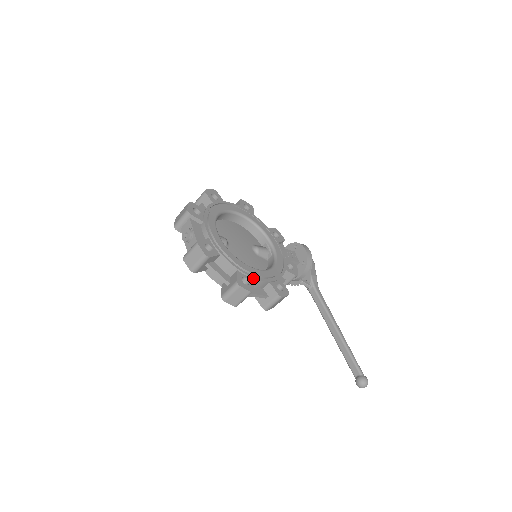
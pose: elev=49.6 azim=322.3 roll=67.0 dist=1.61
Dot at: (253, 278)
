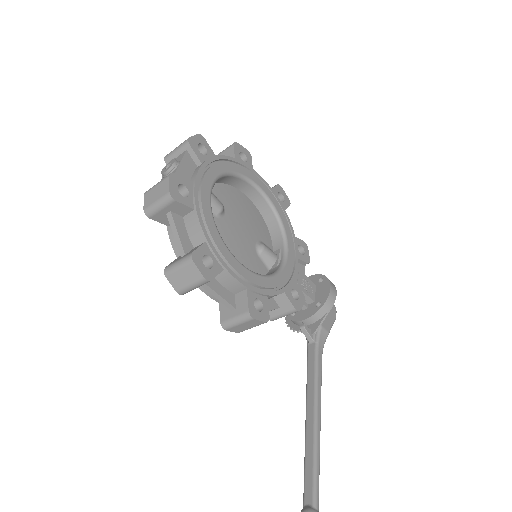
Dot at: (223, 266)
